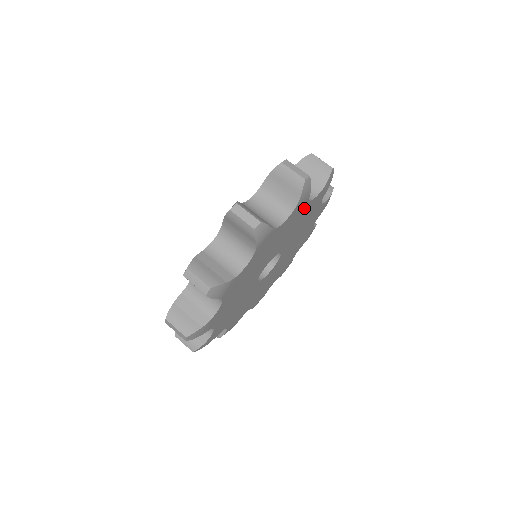
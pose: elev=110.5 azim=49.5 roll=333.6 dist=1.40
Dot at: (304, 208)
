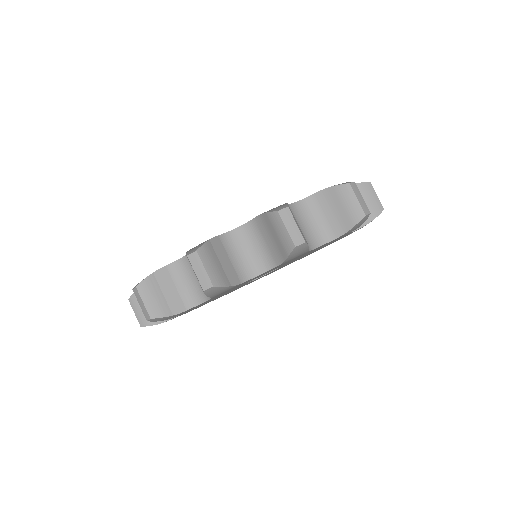
Dot at: occluded
